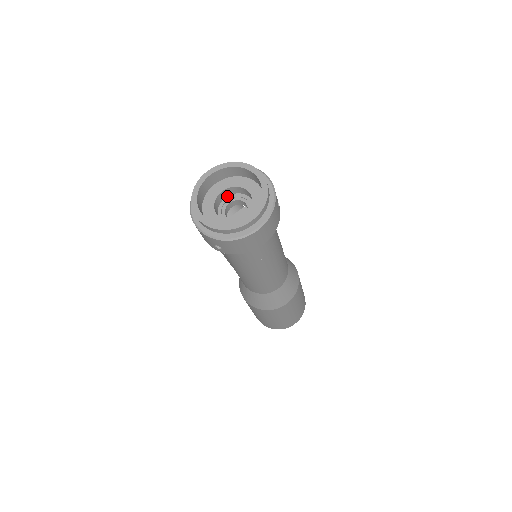
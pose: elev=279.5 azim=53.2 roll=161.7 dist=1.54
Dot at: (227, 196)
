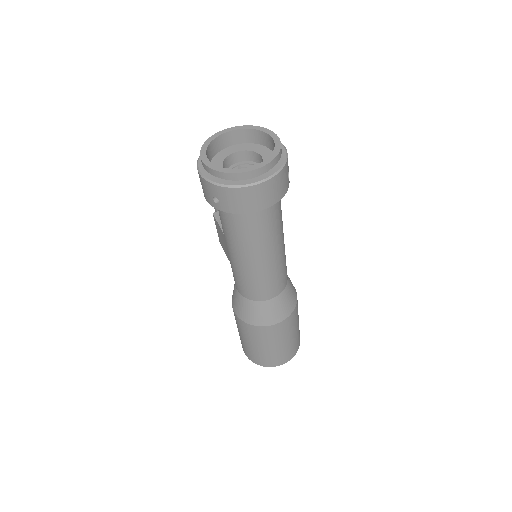
Dot at: (239, 162)
